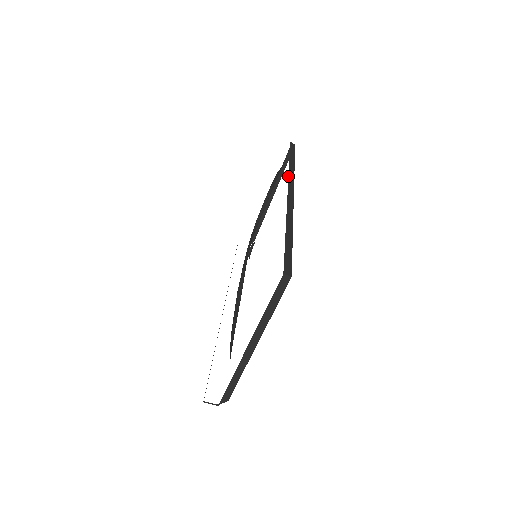
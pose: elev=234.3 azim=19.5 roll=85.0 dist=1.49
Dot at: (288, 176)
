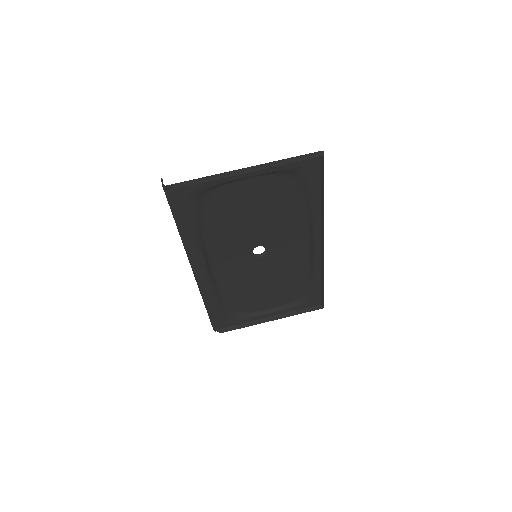
Dot at: occluded
